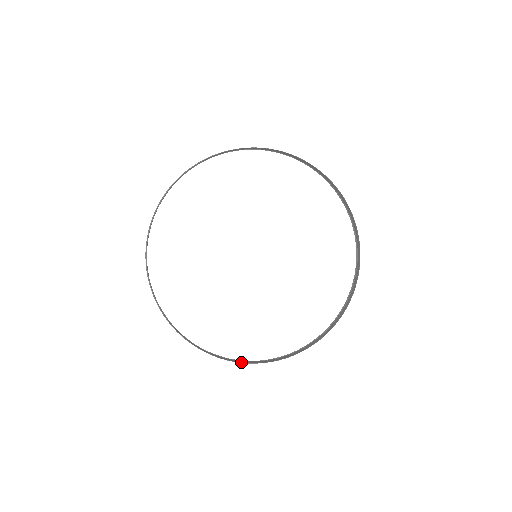
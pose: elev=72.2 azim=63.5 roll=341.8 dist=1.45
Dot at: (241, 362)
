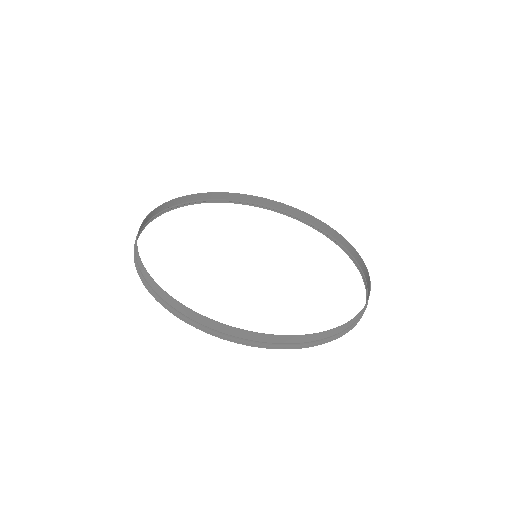
Dot at: (281, 336)
